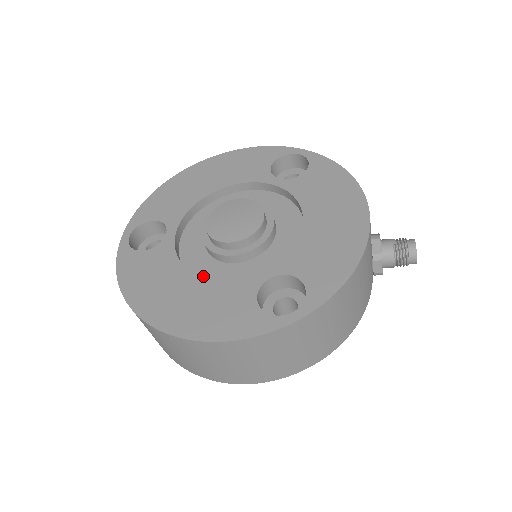
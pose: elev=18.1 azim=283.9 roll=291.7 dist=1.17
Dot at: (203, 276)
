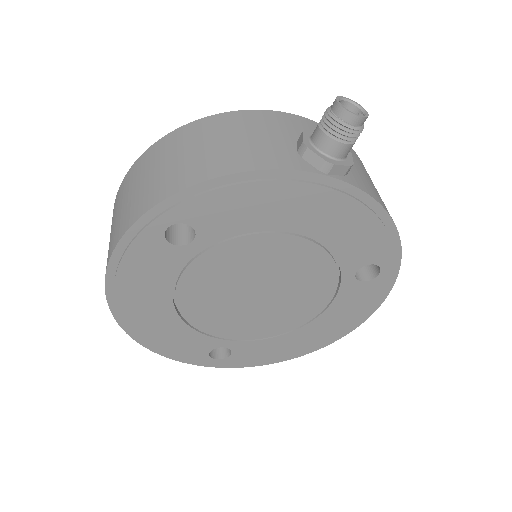
Dot at: occluded
